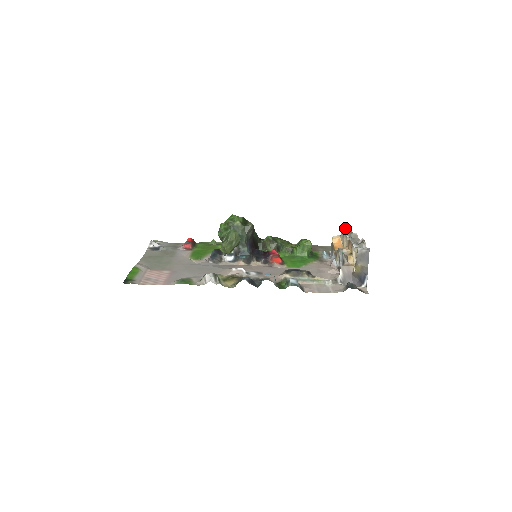
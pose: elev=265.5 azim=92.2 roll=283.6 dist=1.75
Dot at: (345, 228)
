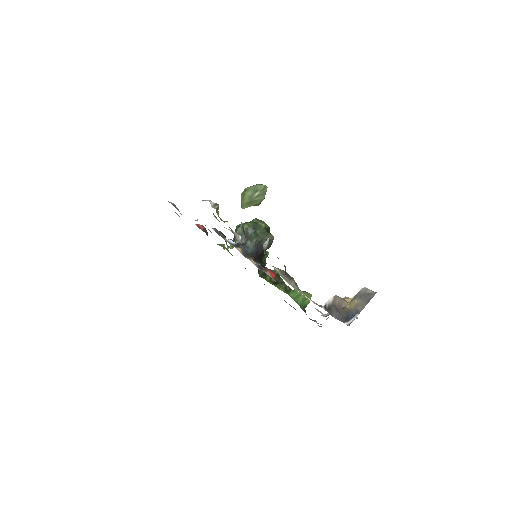
Dot at: occluded
